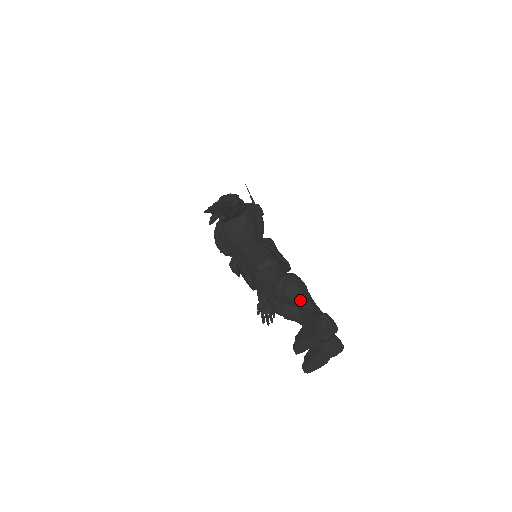
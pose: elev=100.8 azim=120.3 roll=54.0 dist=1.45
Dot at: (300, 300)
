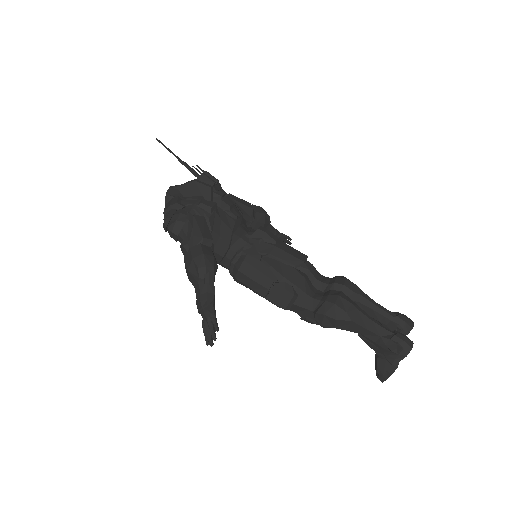
Dot at: (358, 330)
